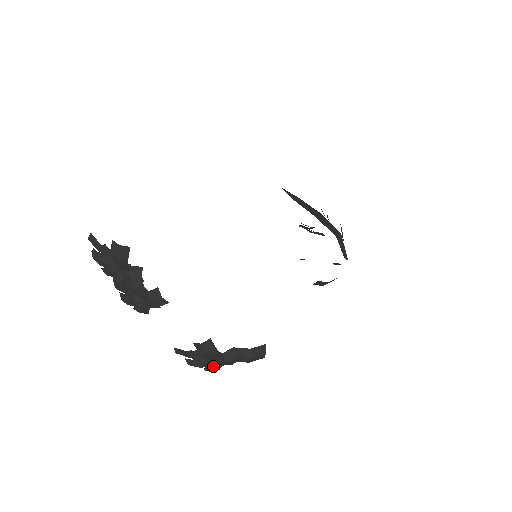
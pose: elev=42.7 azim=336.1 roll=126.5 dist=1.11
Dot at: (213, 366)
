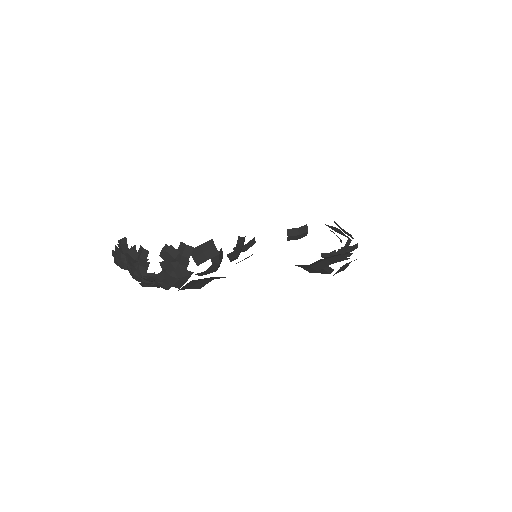
Dot at: (178, 267)
